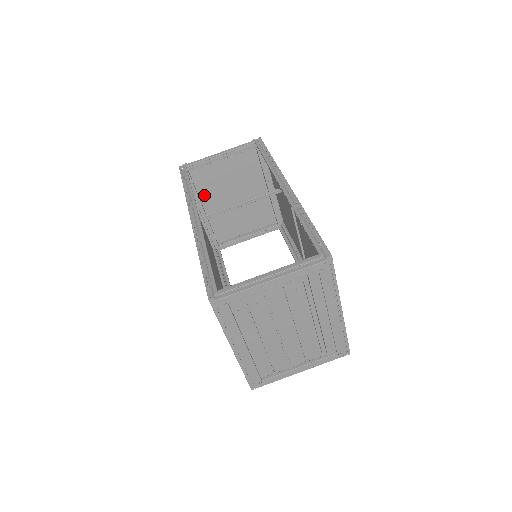
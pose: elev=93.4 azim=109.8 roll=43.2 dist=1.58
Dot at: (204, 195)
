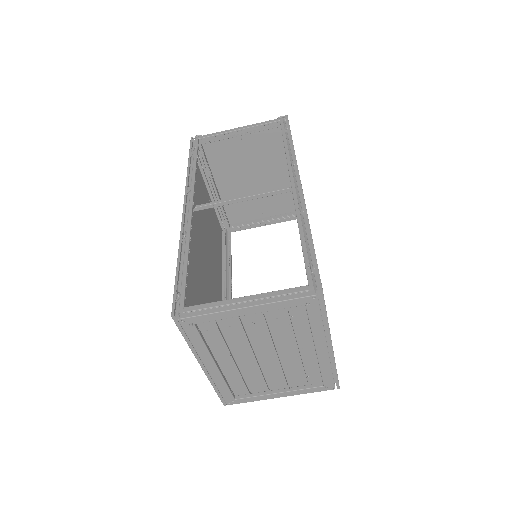
Dot at: (218, 172)
